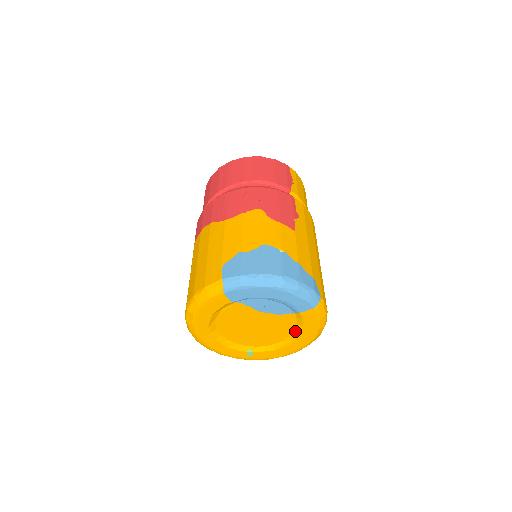
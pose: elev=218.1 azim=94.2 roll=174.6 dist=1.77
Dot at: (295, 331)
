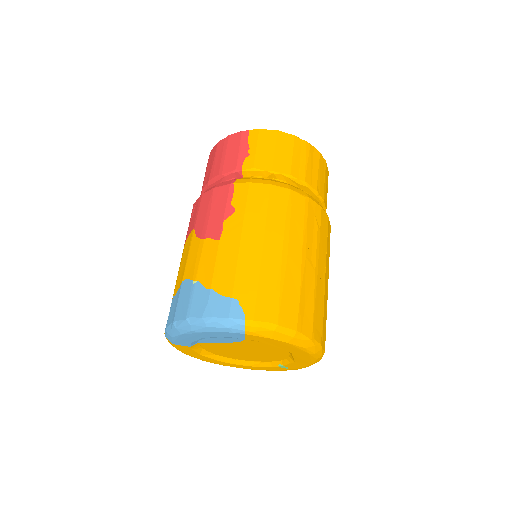
Dot at: occluded
